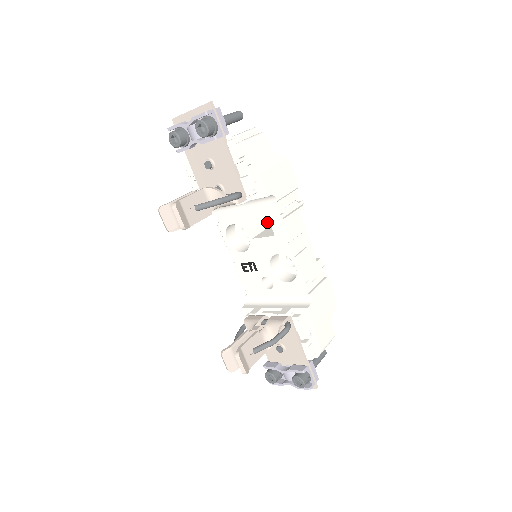
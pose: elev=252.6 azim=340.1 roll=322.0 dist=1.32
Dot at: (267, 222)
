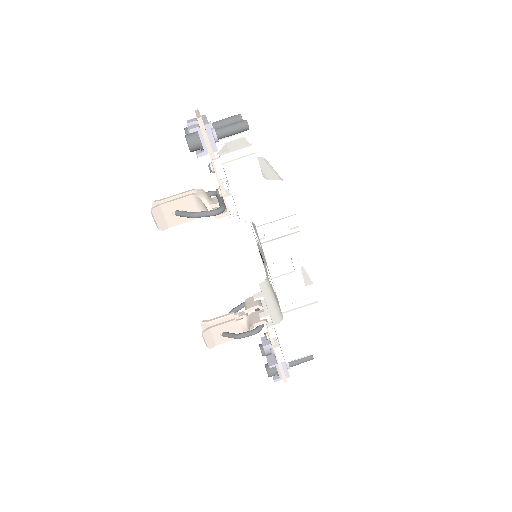
Dot at: (257, 236)
